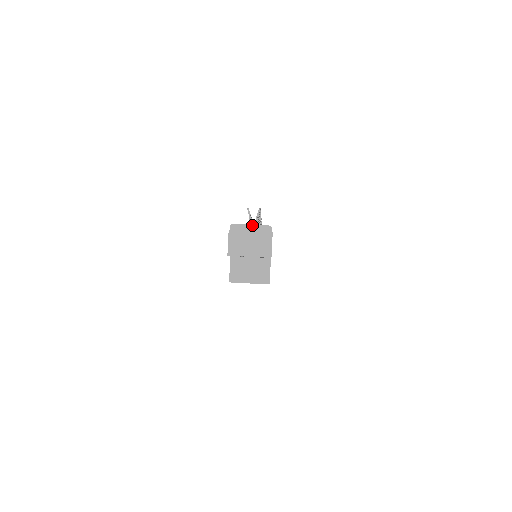
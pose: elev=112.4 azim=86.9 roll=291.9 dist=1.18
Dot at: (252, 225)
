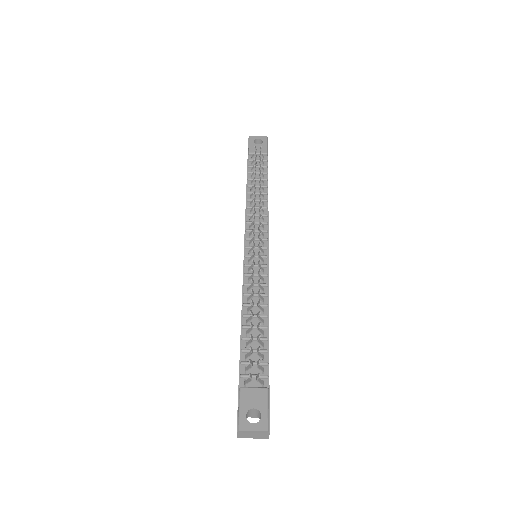
Dot at: (254, 431)
